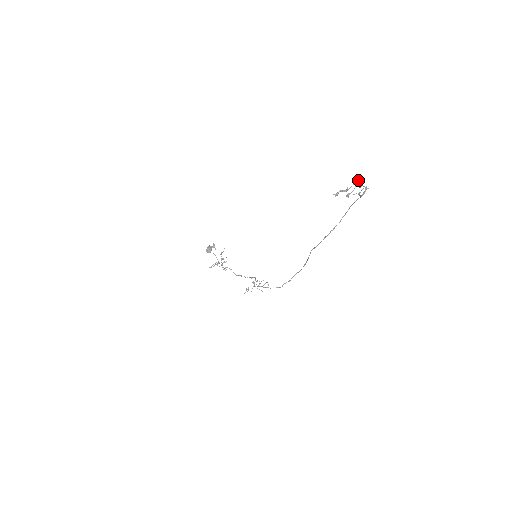
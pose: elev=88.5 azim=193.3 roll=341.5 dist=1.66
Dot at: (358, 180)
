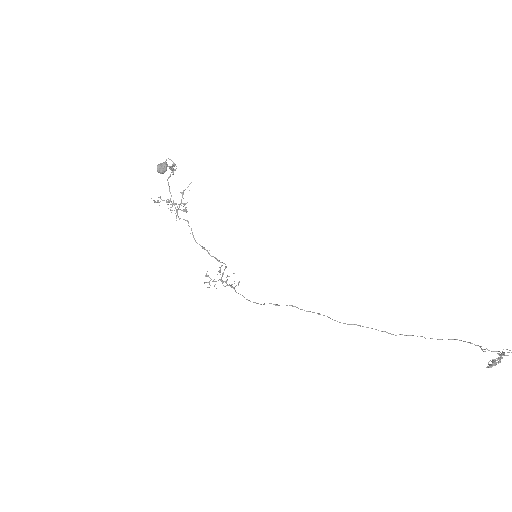
Dot at: occluded
